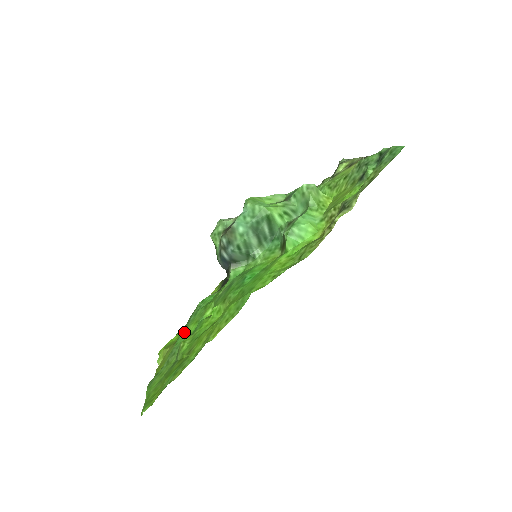
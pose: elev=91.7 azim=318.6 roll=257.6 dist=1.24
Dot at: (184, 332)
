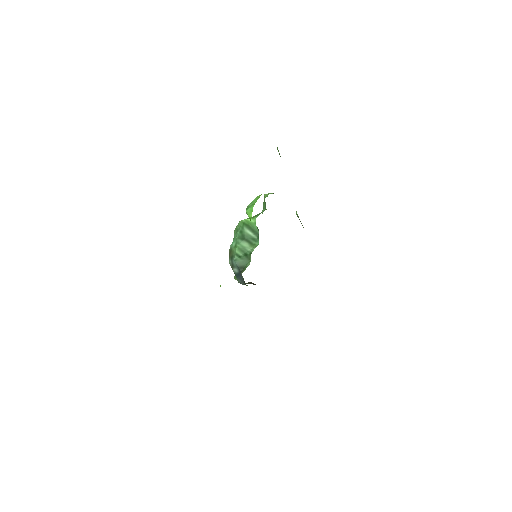
Dot at: occluded
